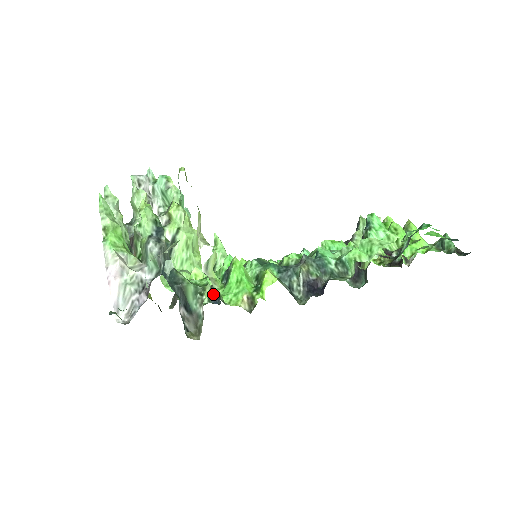
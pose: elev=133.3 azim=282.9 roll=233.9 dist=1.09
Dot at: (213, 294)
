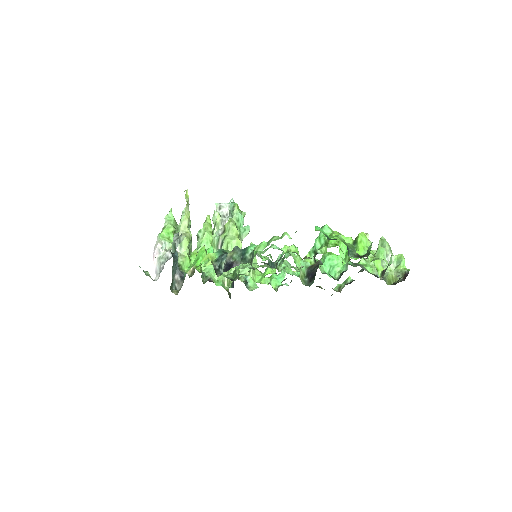
Dot at: (233, 281)
